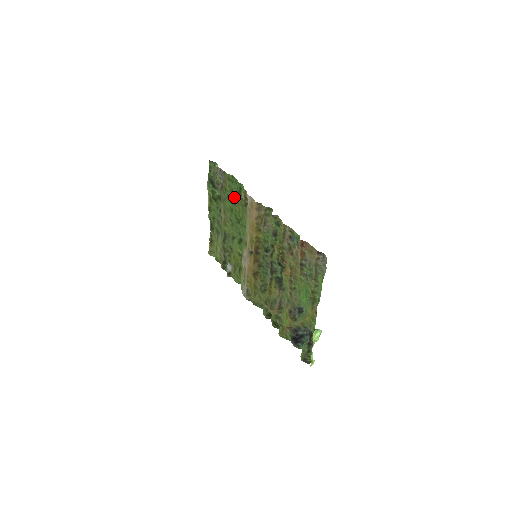
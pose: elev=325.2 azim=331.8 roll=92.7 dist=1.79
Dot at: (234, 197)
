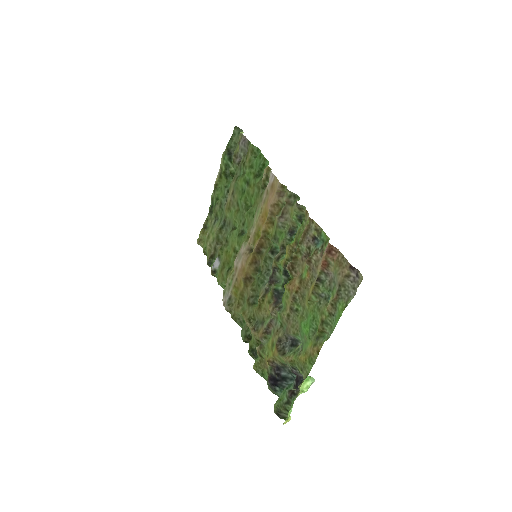
Dot at: (252, 175)
